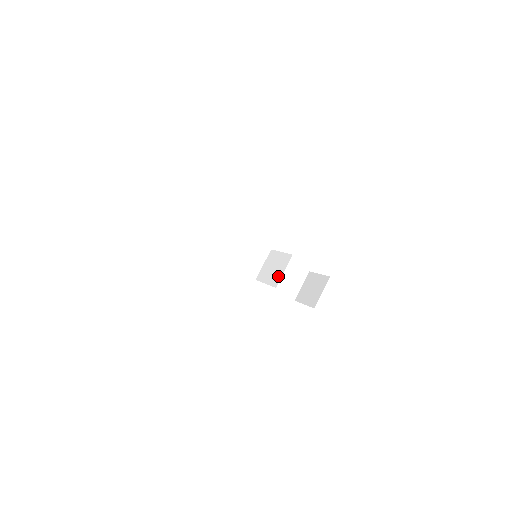
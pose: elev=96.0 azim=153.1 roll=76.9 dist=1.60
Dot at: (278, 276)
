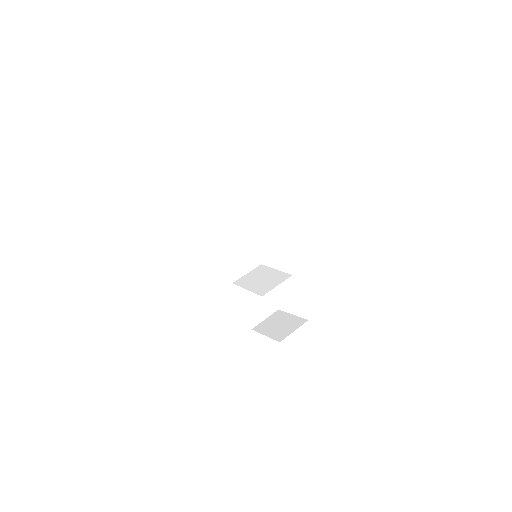
Dot at: (268, 287)
